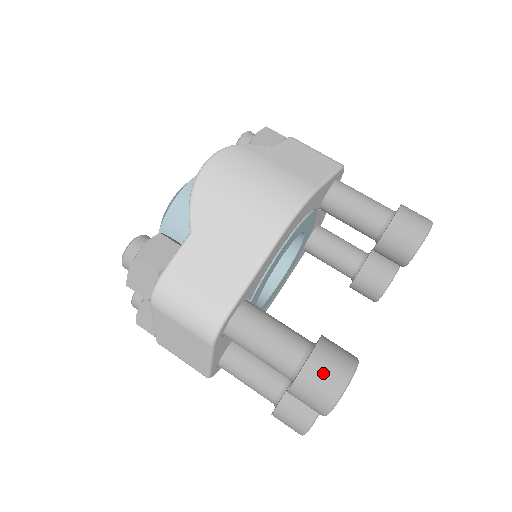
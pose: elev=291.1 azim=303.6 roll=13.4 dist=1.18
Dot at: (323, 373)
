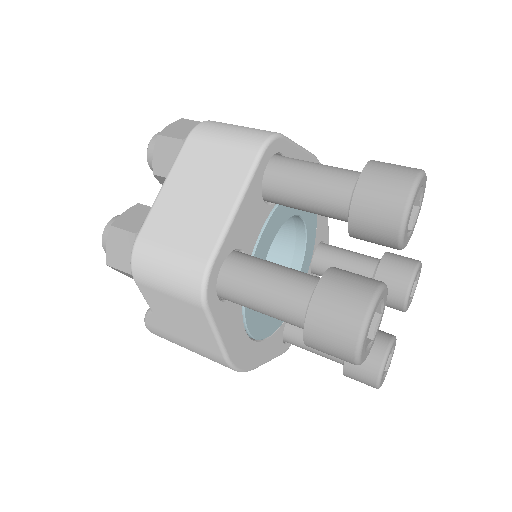
Dot at: occluded
